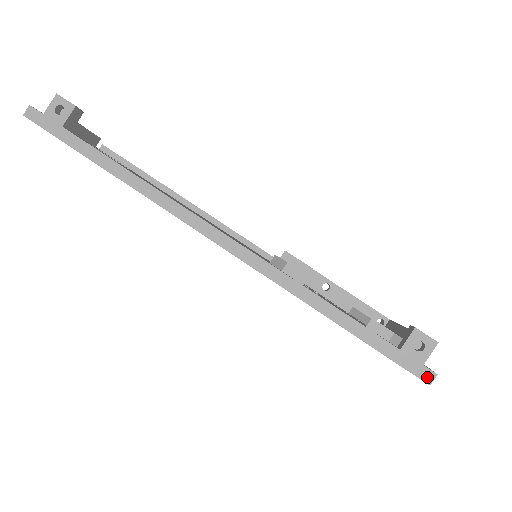
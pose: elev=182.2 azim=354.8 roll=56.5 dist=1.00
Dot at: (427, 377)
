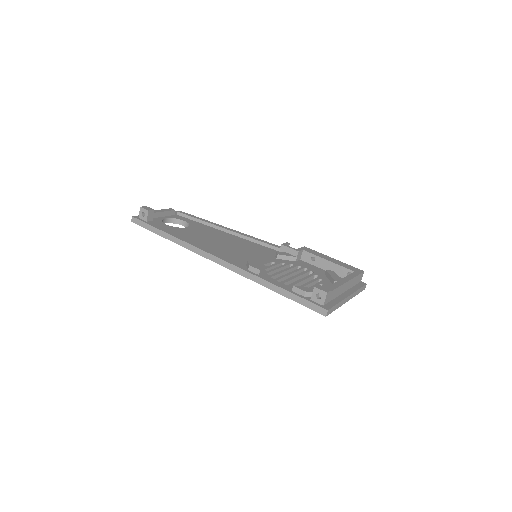
Dot at: (323, 312)
